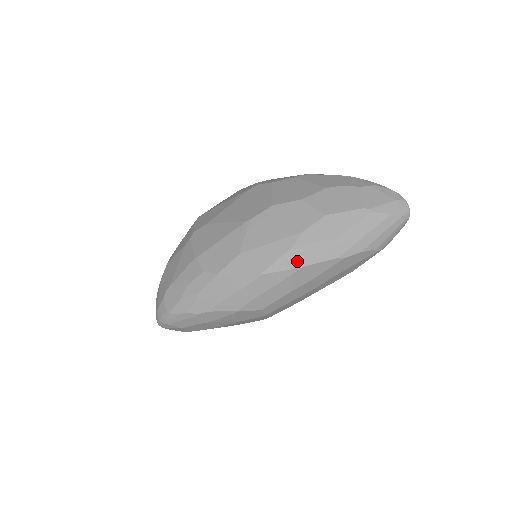
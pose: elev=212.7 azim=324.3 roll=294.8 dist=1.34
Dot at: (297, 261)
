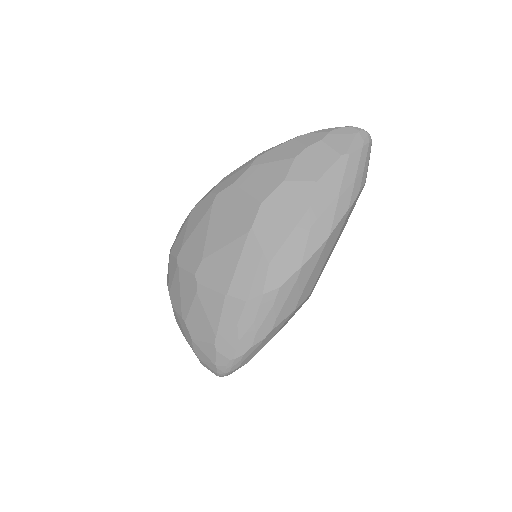
Dot at: (322, 235)
